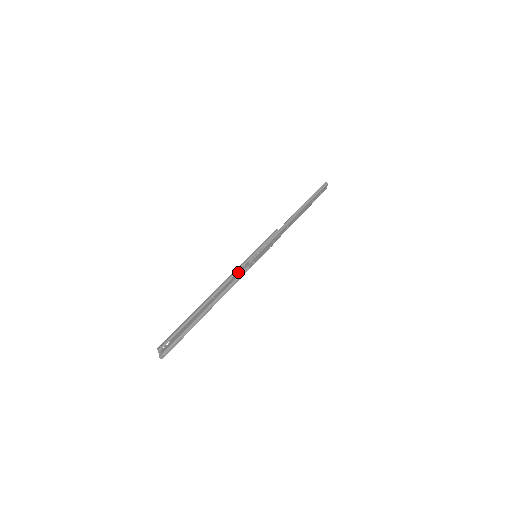
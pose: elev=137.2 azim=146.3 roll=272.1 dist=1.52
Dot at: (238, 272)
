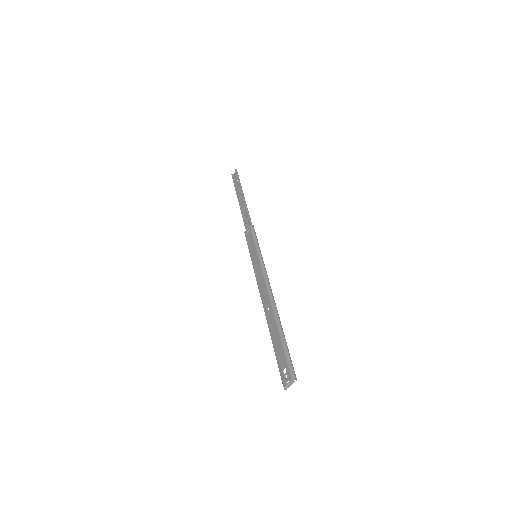
Dot at: (259, 276)
